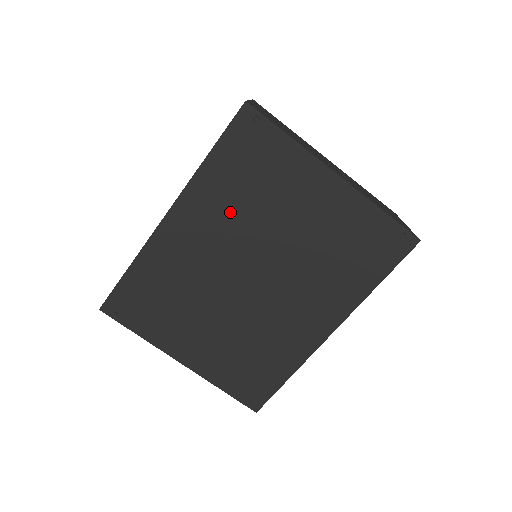
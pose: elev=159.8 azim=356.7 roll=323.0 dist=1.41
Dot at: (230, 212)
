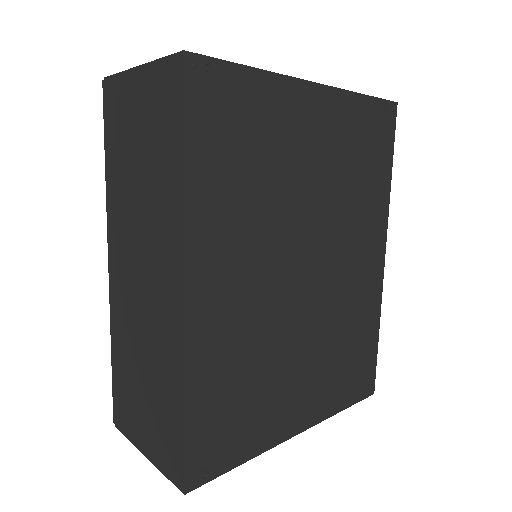
Dot at: (249, 218)
